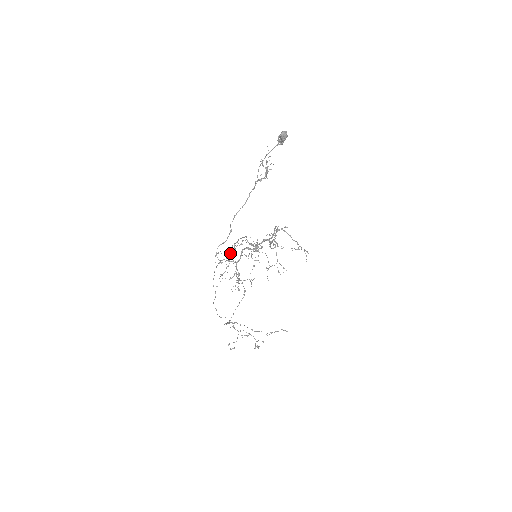
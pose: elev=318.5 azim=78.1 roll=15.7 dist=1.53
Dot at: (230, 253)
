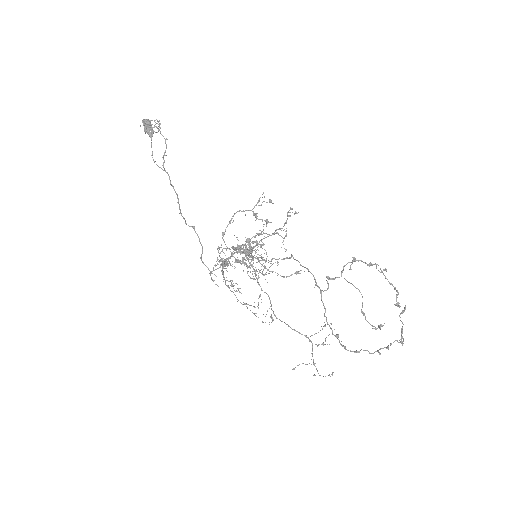
Dot at: occluded
